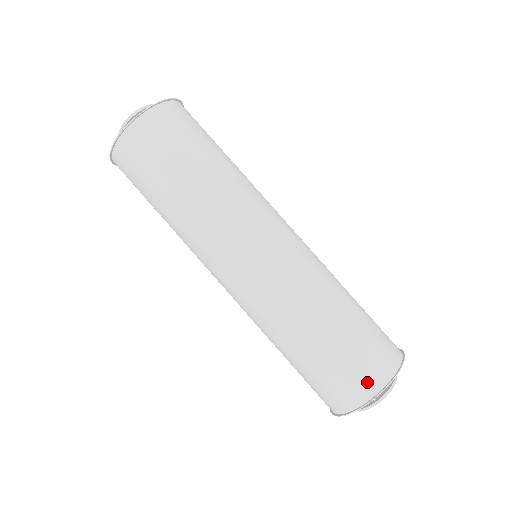
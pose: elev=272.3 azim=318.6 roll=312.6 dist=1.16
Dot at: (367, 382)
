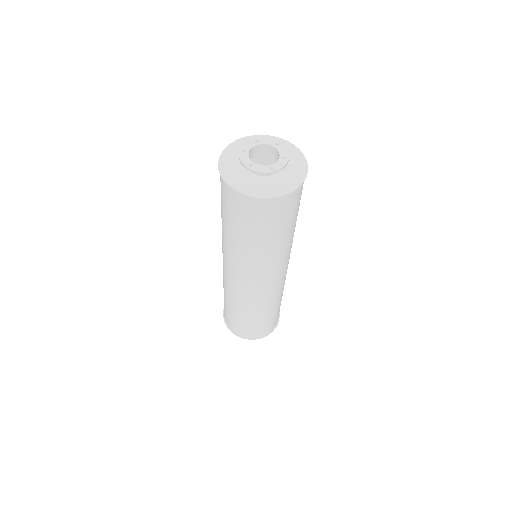
Dot at: (240, 332)
